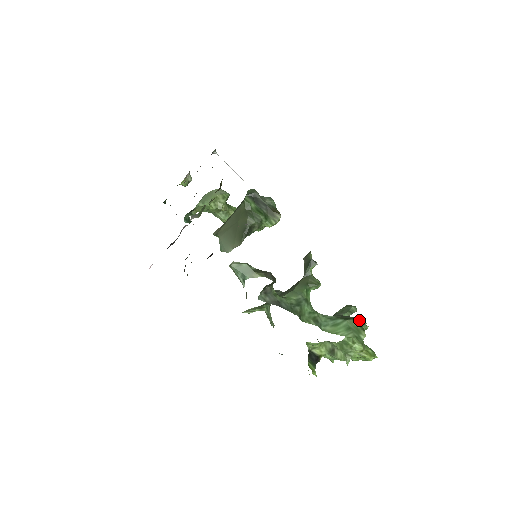
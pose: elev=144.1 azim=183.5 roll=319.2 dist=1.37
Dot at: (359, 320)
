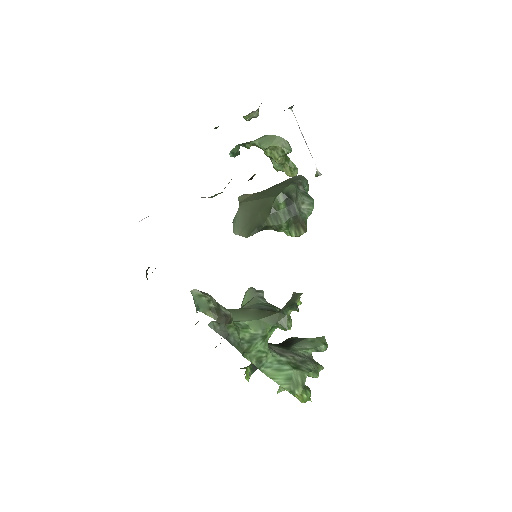
Dot at: occluded
